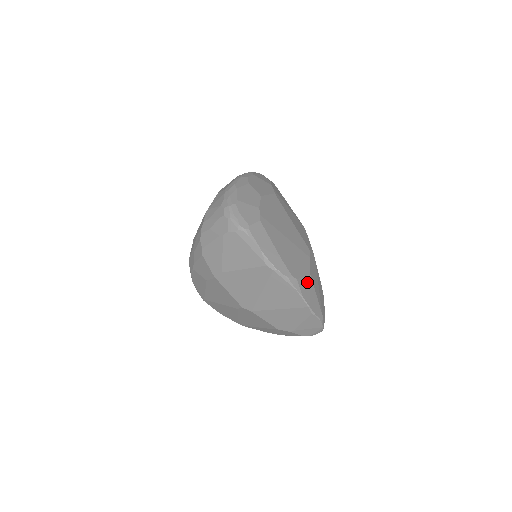
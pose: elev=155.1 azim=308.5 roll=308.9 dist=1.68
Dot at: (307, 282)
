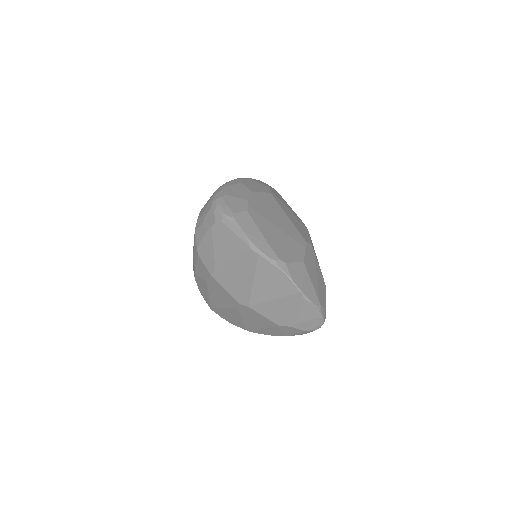
Dot at: (299, 268)
